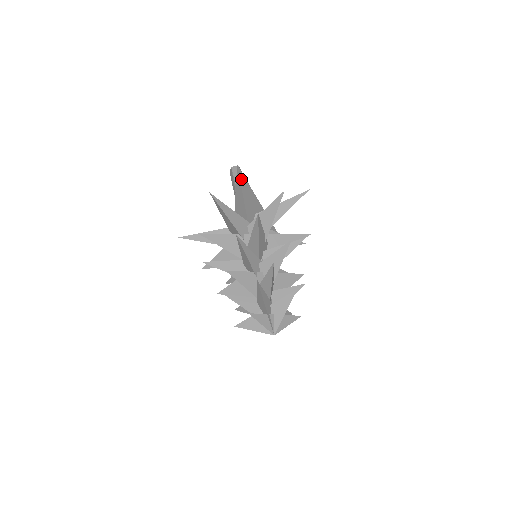
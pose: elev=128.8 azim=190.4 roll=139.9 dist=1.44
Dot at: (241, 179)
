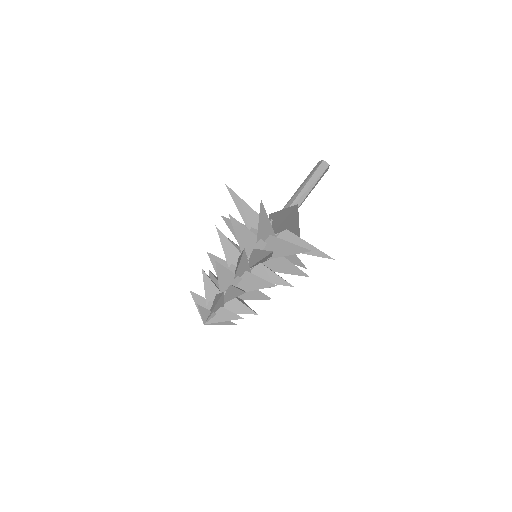
Dot at: (293, 211)
